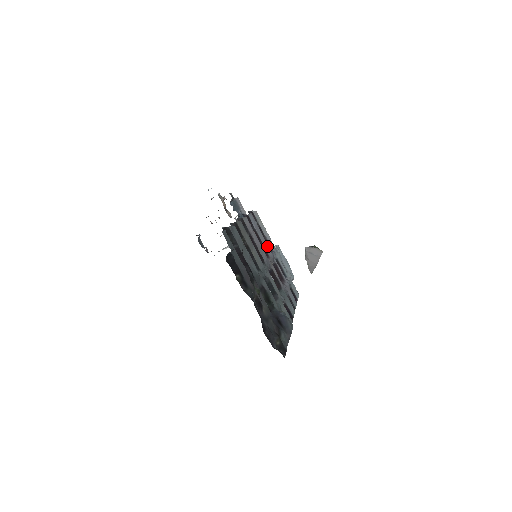
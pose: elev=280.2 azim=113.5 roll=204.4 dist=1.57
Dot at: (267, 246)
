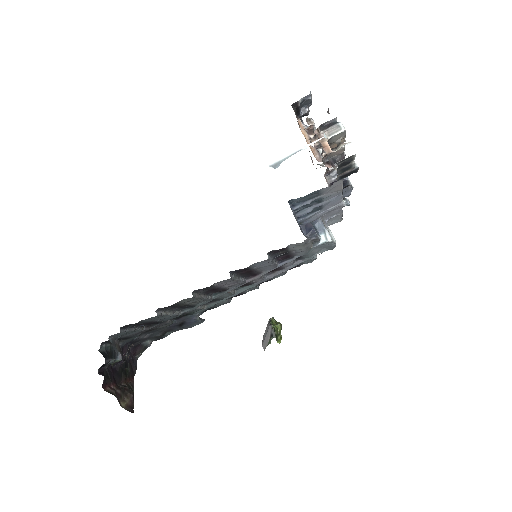
Dot at: (272, 267)
